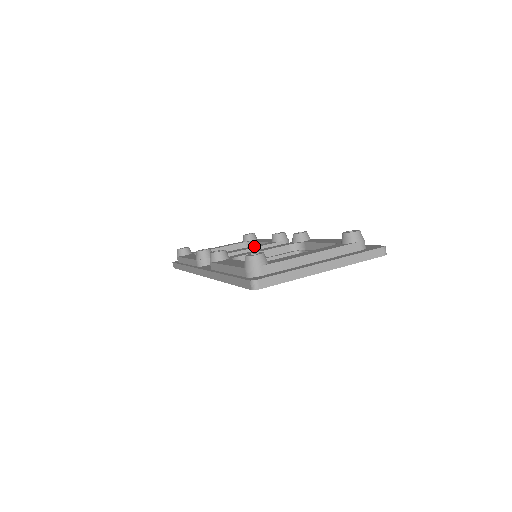
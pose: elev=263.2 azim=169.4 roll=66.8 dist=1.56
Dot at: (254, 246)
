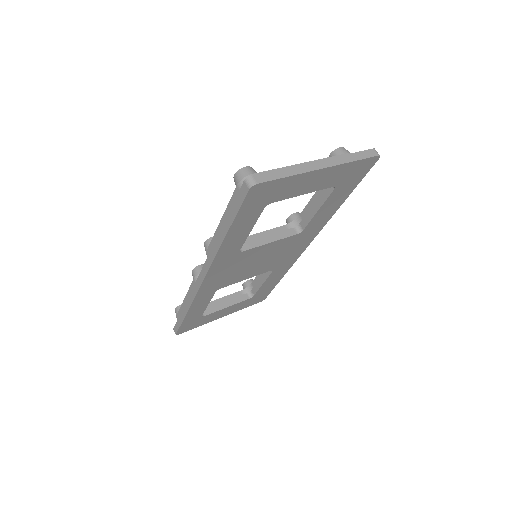
Dot at: occluded
